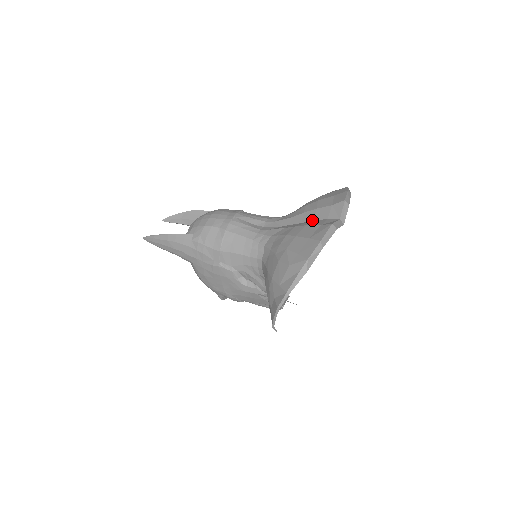
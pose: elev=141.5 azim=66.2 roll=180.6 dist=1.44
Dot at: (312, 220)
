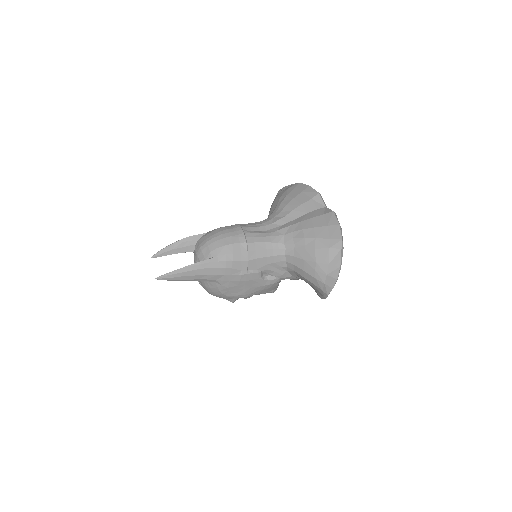
Dot at: (306, 213)
